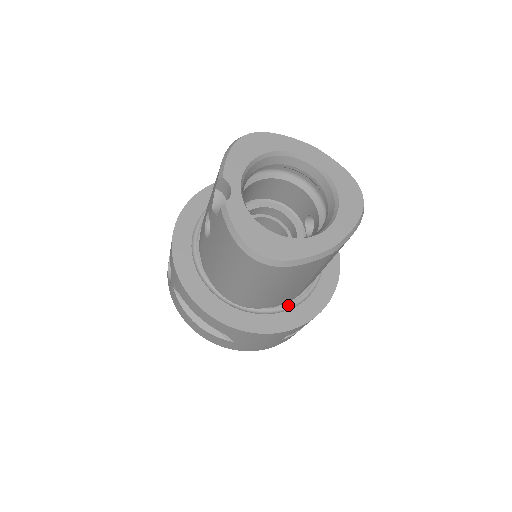
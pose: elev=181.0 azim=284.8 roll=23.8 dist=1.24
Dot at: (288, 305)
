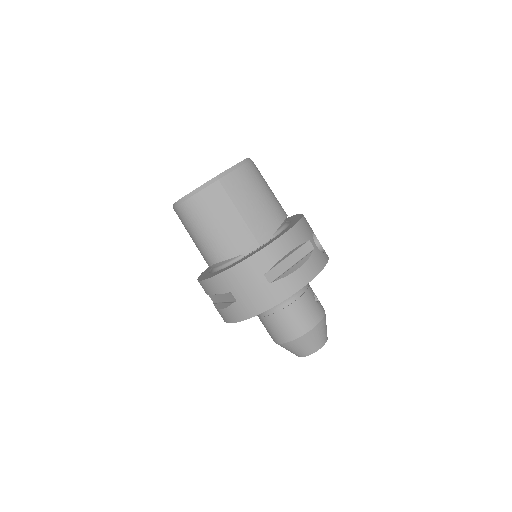
Dot at: occluded
